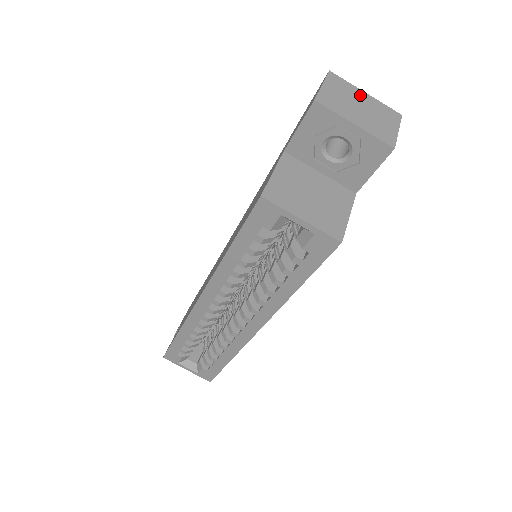
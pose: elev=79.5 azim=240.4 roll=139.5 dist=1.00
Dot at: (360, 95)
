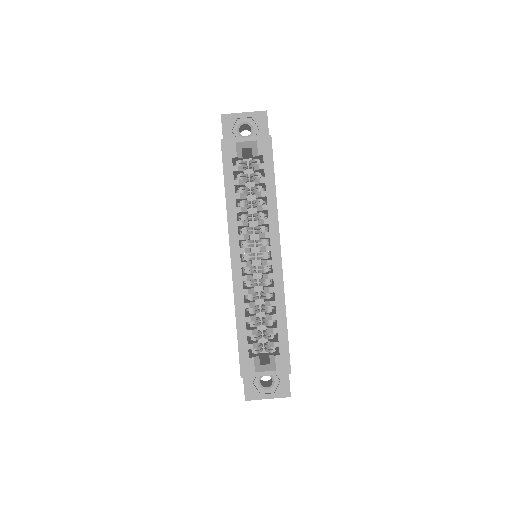
Dot at: occluded
